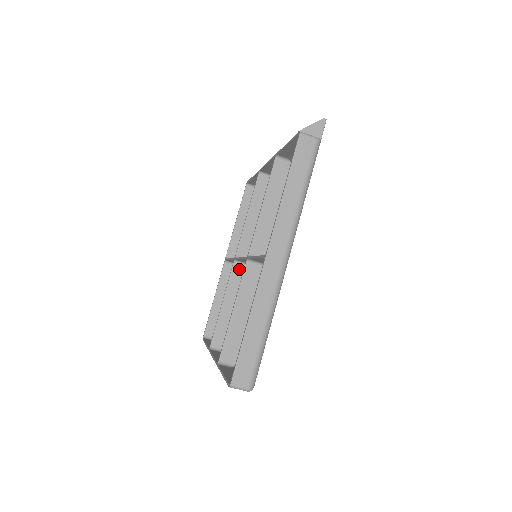
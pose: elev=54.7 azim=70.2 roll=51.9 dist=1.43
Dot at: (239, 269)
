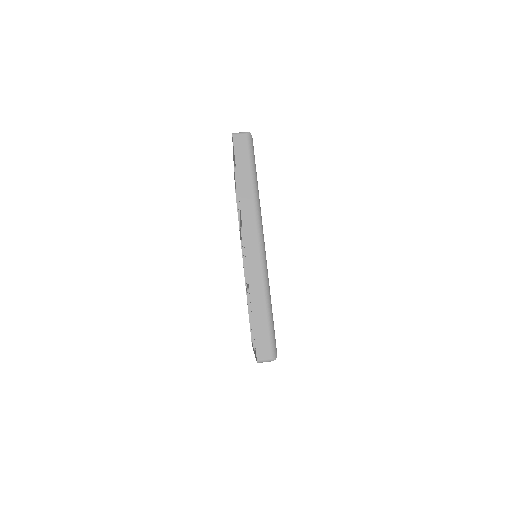
Dot at: occluded
